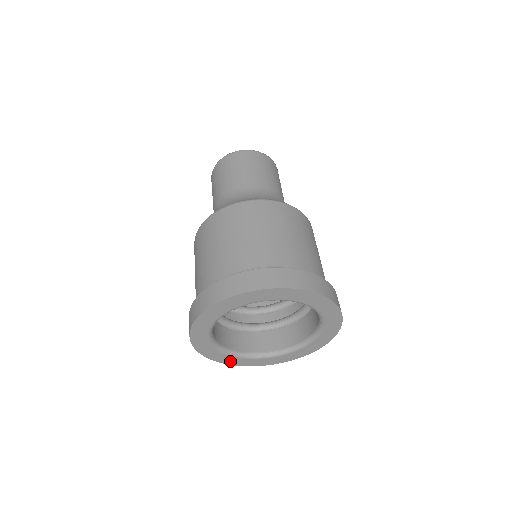
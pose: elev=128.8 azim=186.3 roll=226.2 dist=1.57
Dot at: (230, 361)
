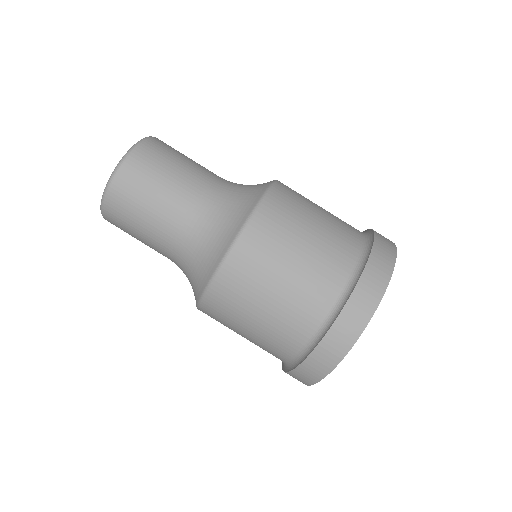
Dot at: occluded
